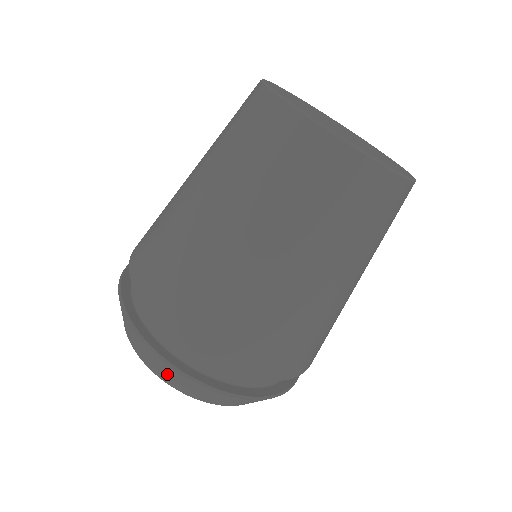
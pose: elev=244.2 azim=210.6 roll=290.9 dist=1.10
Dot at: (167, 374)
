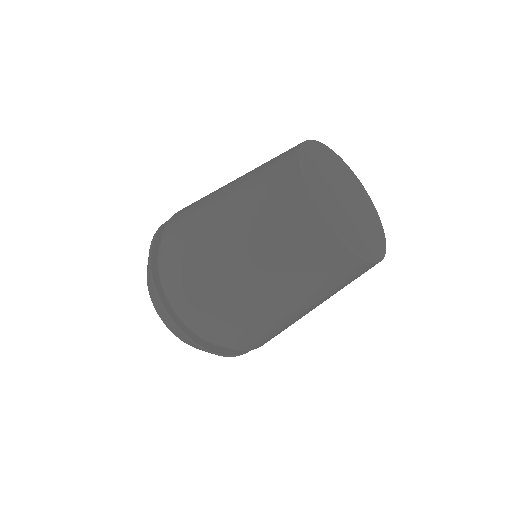
Dot at: occluded
